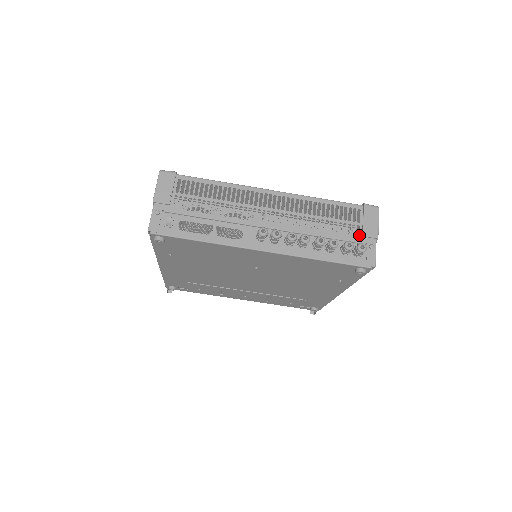
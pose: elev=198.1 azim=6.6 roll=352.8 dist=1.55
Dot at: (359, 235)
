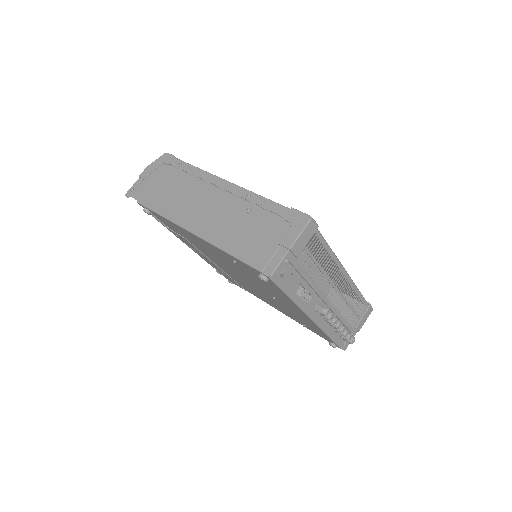
Dot at: (354, 326)
